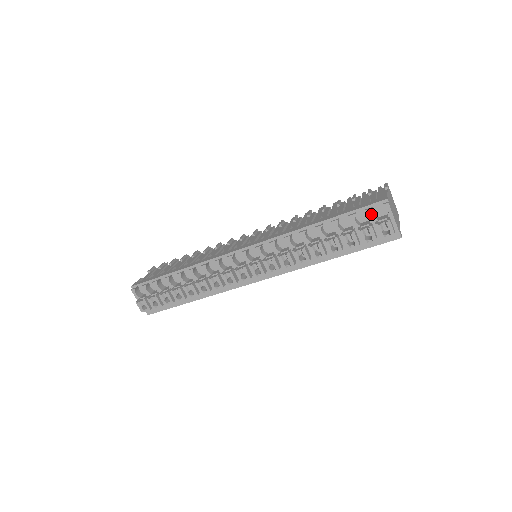
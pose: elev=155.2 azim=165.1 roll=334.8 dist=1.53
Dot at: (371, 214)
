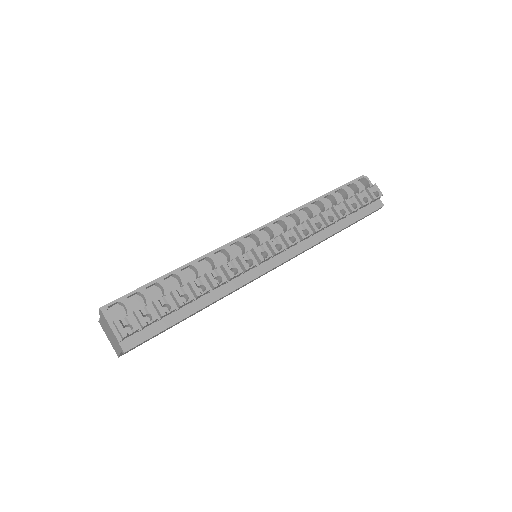
Dot at: (358, 185)
